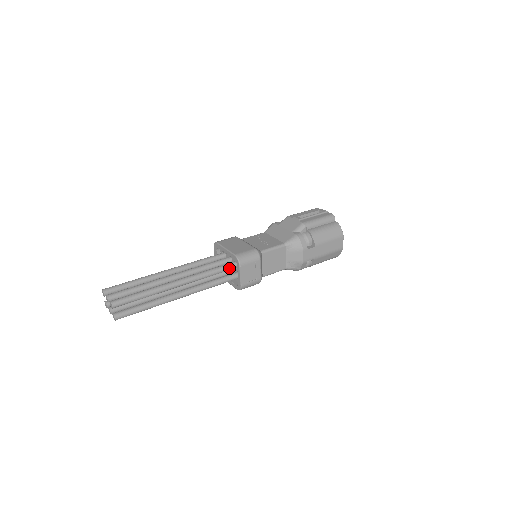
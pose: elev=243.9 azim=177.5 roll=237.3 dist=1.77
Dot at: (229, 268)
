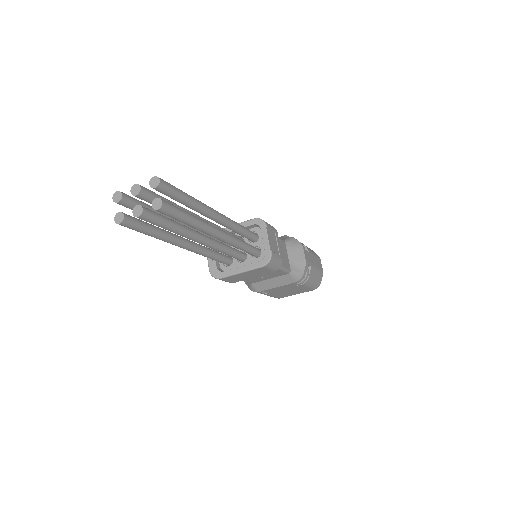
Dot at: (251, 233)
